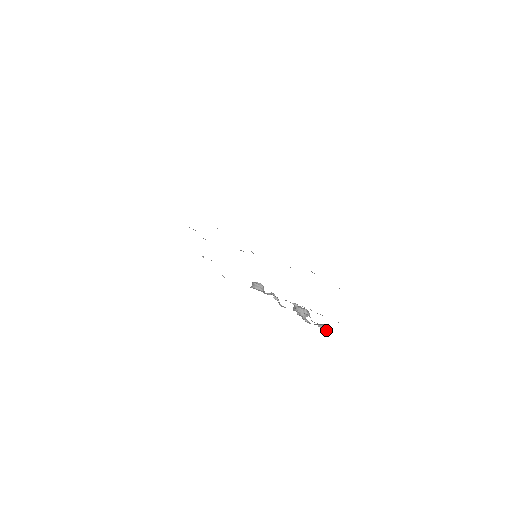
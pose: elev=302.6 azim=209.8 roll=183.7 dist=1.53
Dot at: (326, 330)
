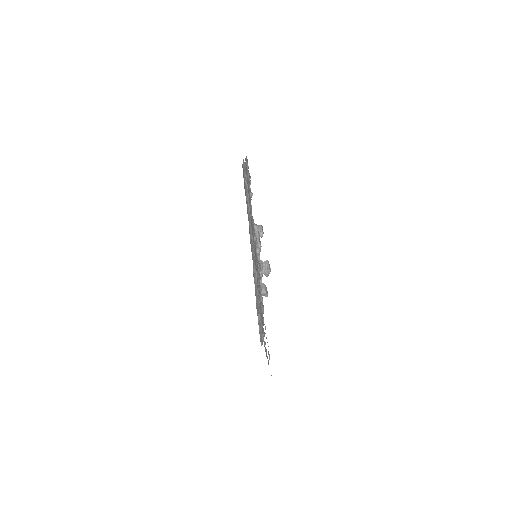
Dot at: (263, 294)
